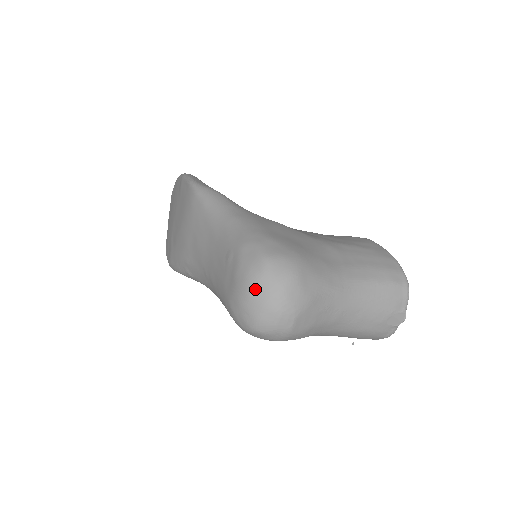
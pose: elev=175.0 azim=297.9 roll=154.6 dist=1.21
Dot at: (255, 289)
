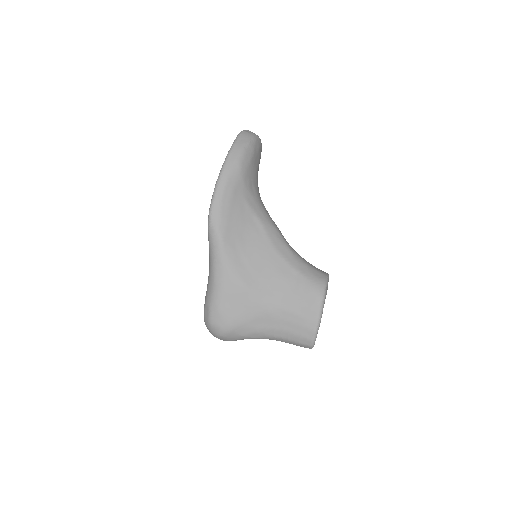
Dot at: (206, 326)
